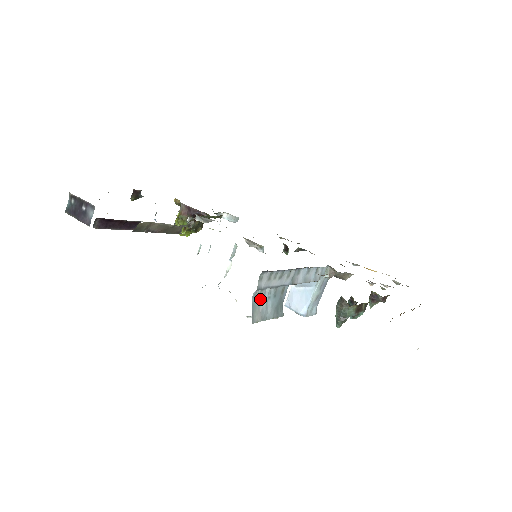
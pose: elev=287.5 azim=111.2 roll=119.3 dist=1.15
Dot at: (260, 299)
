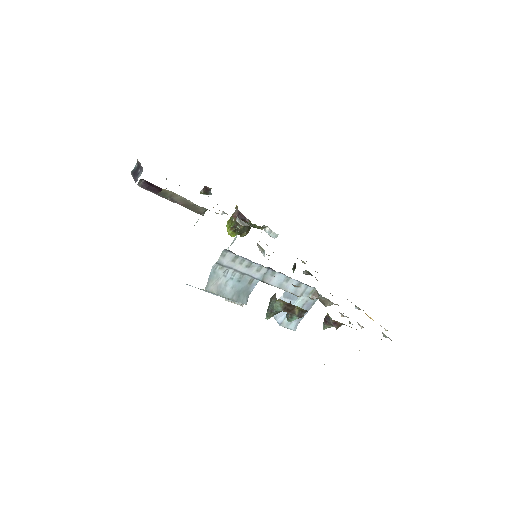
Dot at: (221, 274)
